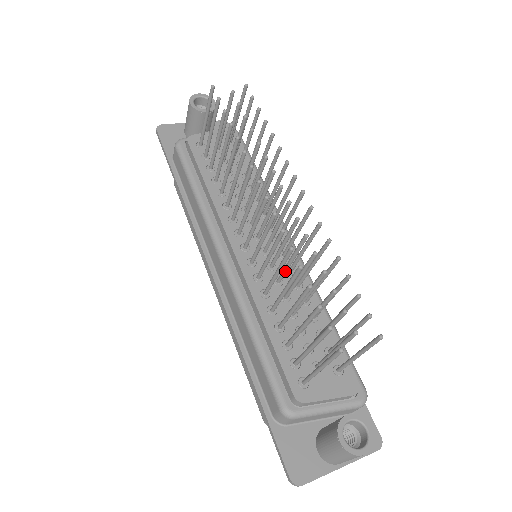
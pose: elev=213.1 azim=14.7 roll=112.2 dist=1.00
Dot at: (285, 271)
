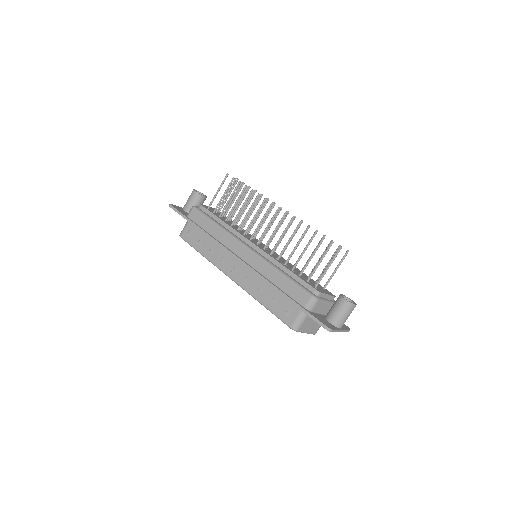
Dot at: occluded
